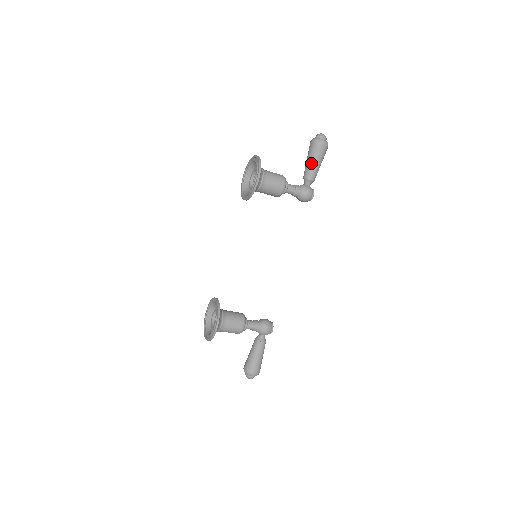
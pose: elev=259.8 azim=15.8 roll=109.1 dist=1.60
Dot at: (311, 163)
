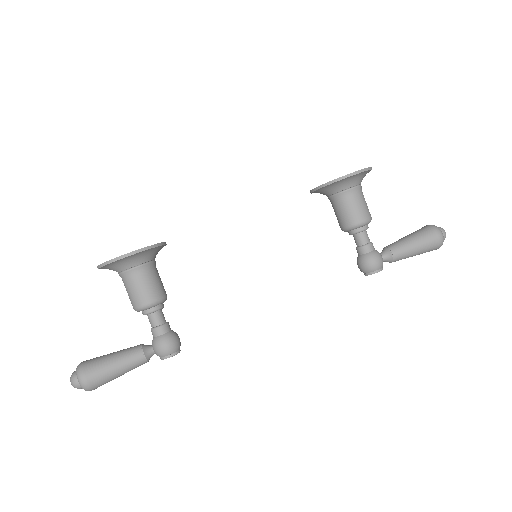
Dot at: (409, 240)
